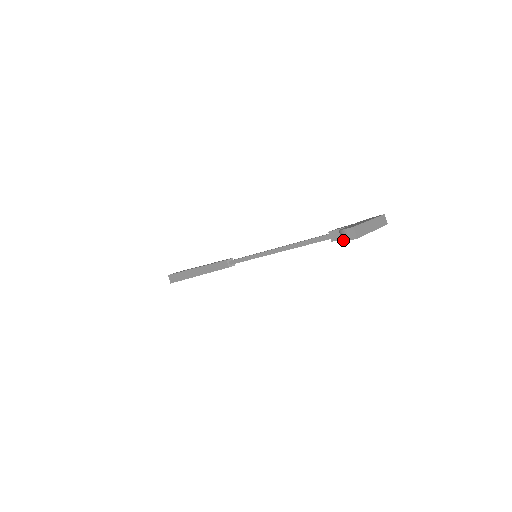
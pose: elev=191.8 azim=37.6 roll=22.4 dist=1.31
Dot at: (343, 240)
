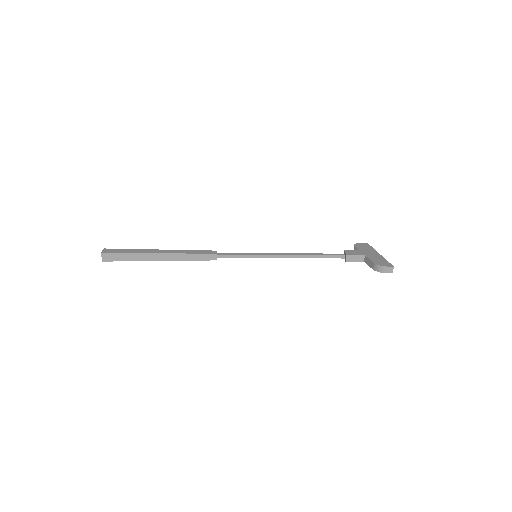
Dot at: (381, 272)
